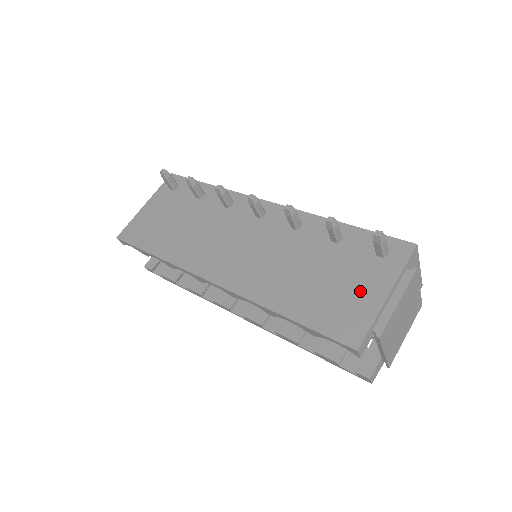
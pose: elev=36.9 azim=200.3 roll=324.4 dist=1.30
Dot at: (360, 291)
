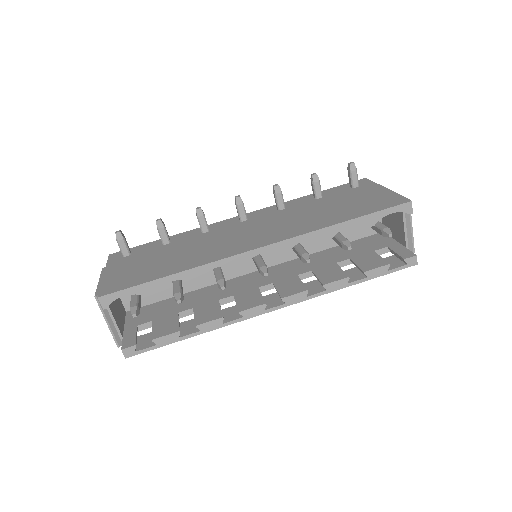
Dot at: (370, 195)
